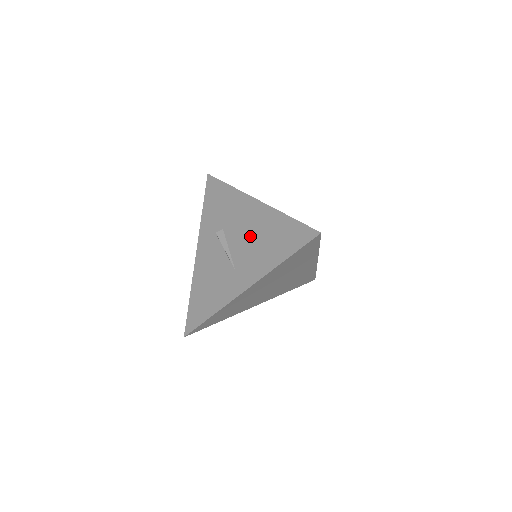
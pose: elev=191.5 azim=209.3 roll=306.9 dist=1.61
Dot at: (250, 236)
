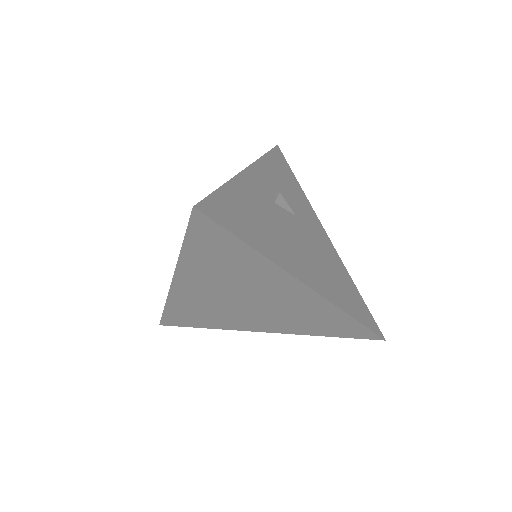
Dot at: occluded
